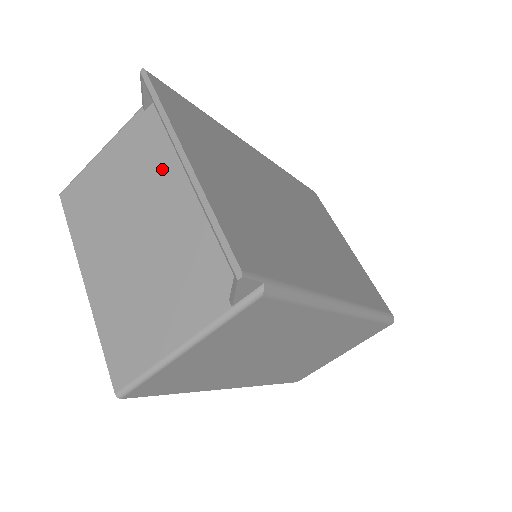
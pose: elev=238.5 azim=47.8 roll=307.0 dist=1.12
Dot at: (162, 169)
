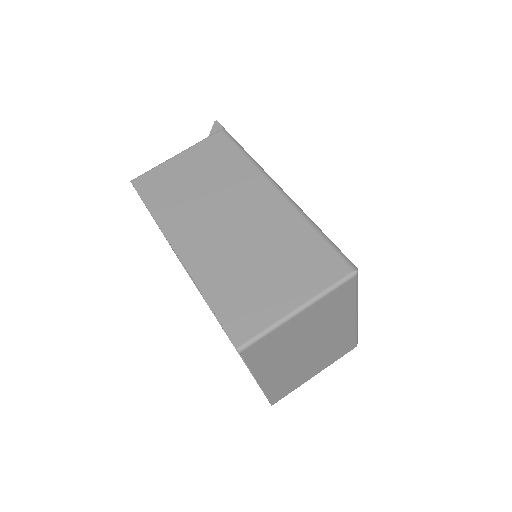
Dot at: occluded
